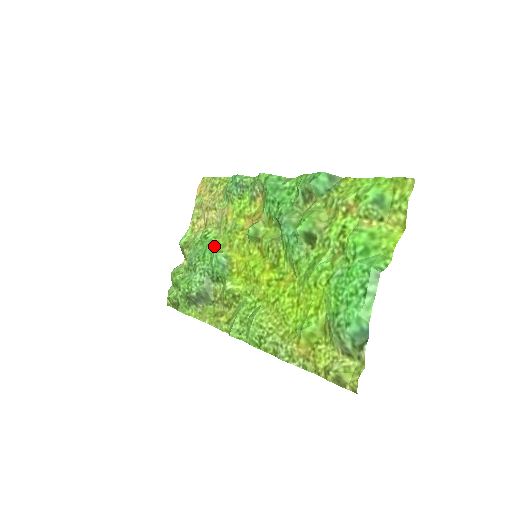
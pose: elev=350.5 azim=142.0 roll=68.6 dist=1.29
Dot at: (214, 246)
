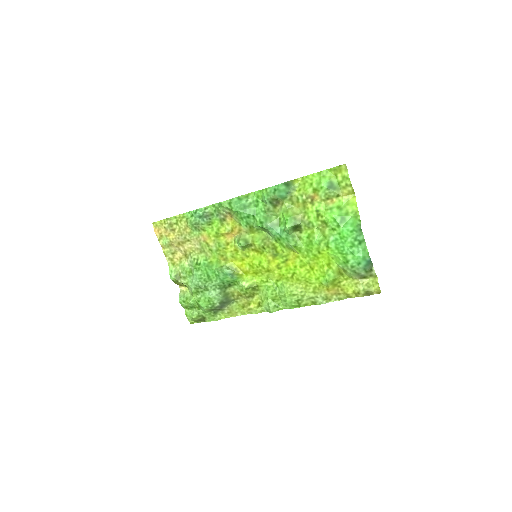
Dot at: (212, 266)
